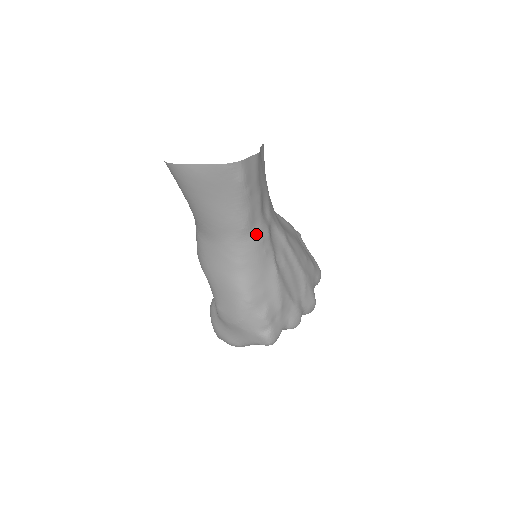
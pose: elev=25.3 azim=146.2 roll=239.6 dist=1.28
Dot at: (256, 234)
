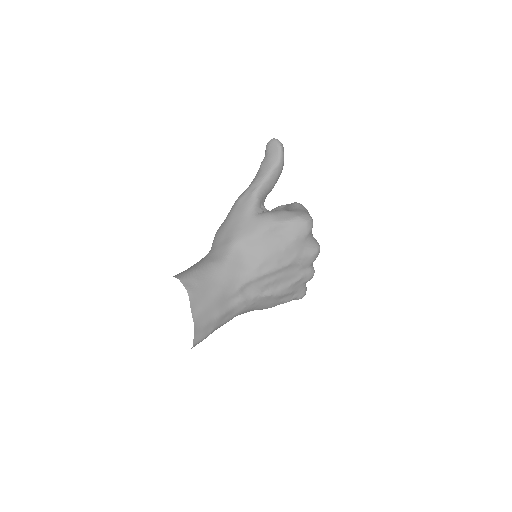
Dot at: (238, 312)
